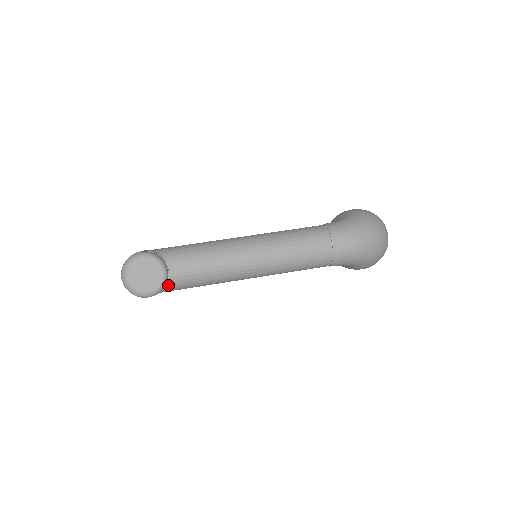
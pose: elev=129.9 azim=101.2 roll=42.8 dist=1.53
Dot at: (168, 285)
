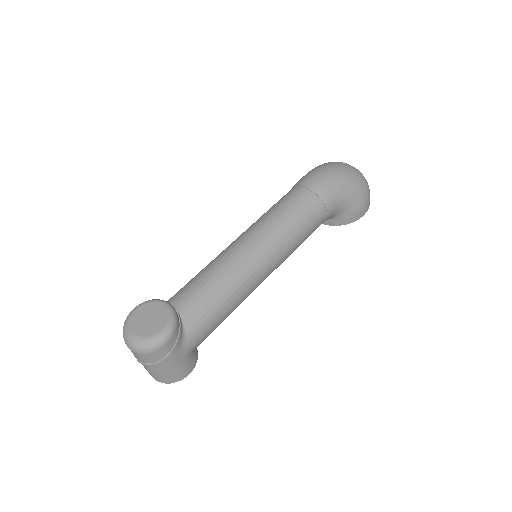
Dot at: (185, 325)
